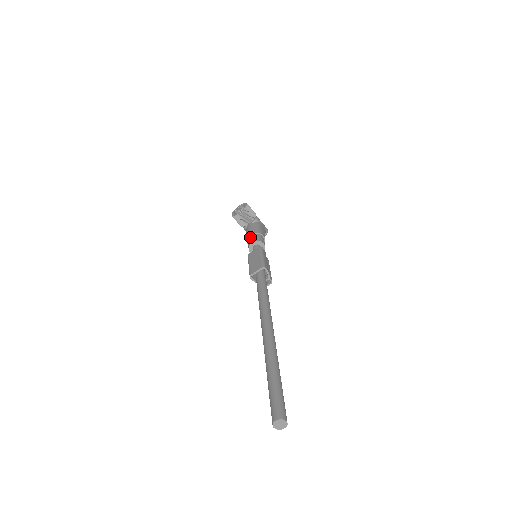
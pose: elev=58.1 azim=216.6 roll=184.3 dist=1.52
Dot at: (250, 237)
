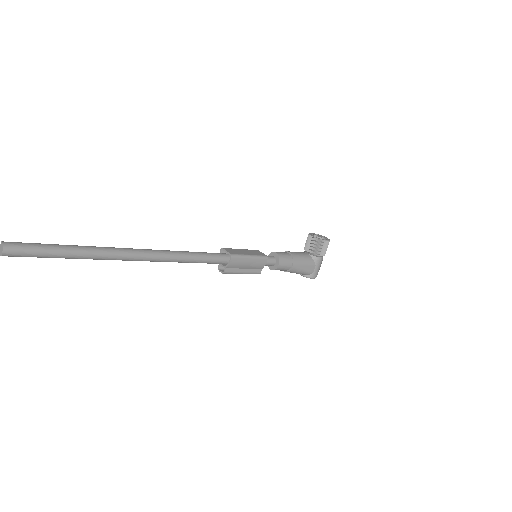
Dot at: (285, 252)
